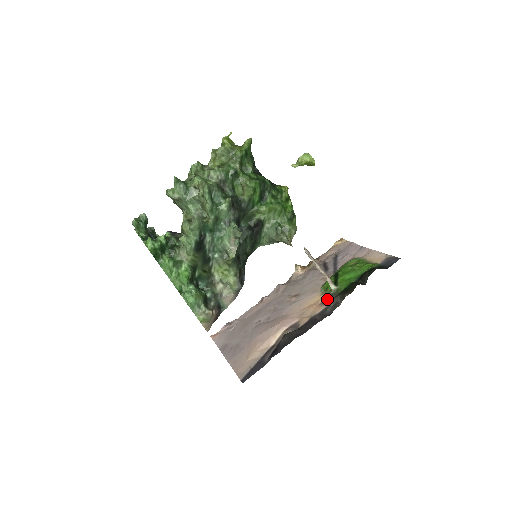
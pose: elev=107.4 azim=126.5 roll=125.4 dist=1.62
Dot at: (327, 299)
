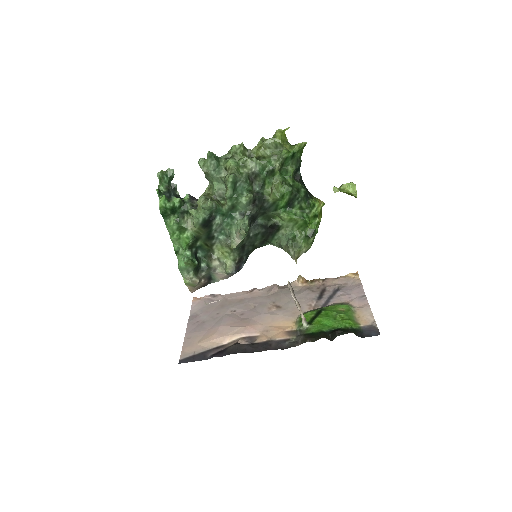
Dot at: (295, 331)
